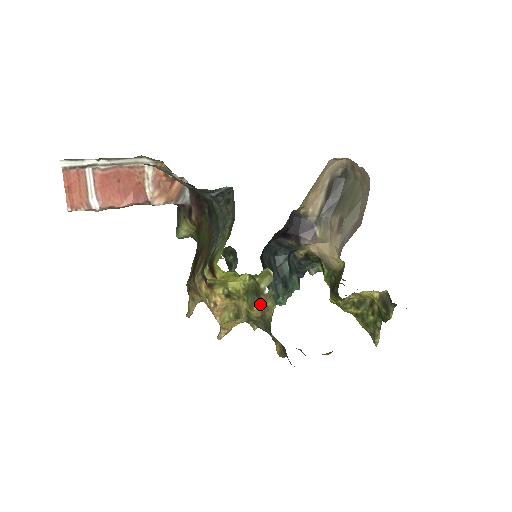
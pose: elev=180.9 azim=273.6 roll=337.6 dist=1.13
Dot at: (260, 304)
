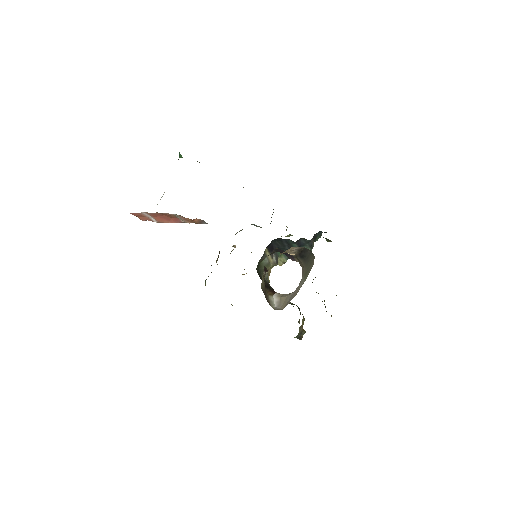
Dot at: occluded
